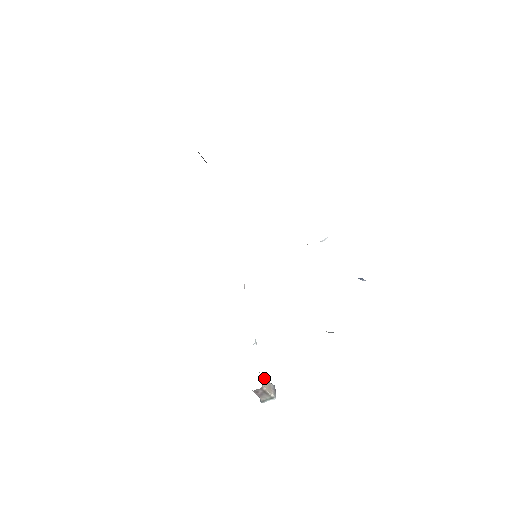
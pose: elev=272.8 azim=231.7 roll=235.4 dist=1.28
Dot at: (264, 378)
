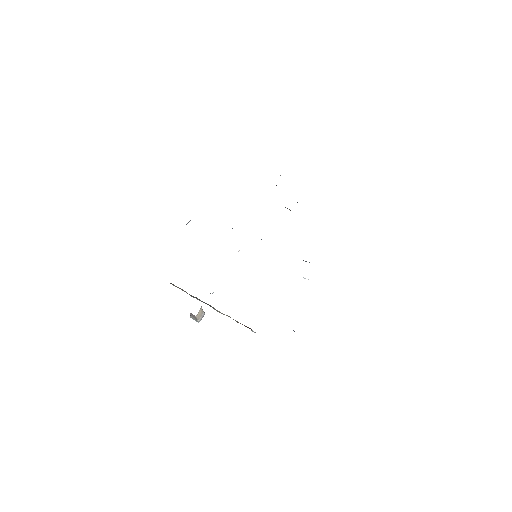
Dot at: (202, 310)
